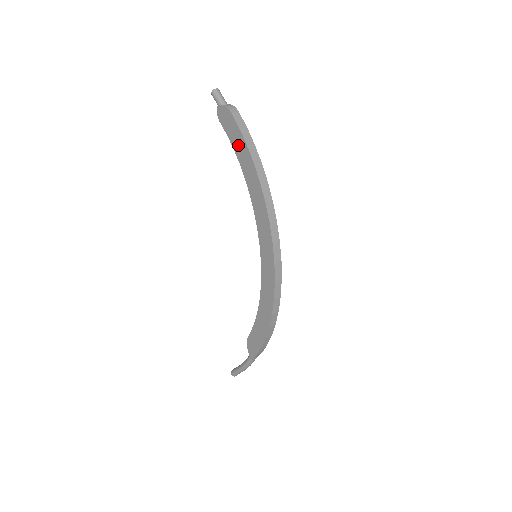
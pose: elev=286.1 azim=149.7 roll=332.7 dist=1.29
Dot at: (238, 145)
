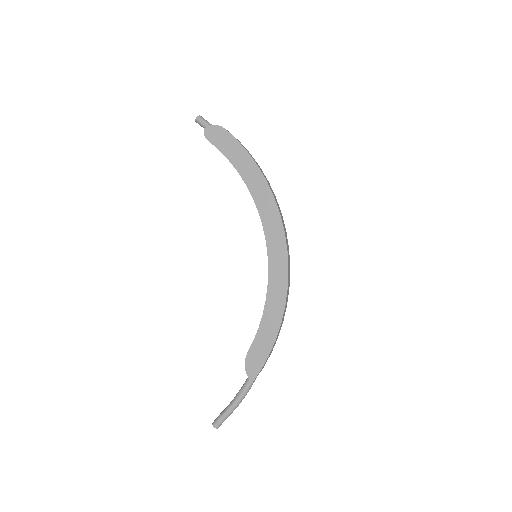
Dot at: (235, 154)
